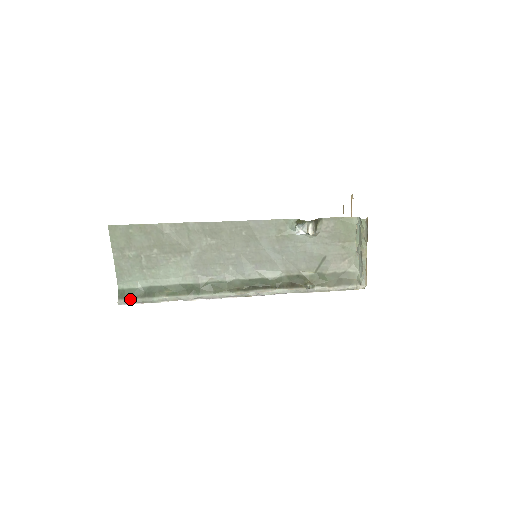
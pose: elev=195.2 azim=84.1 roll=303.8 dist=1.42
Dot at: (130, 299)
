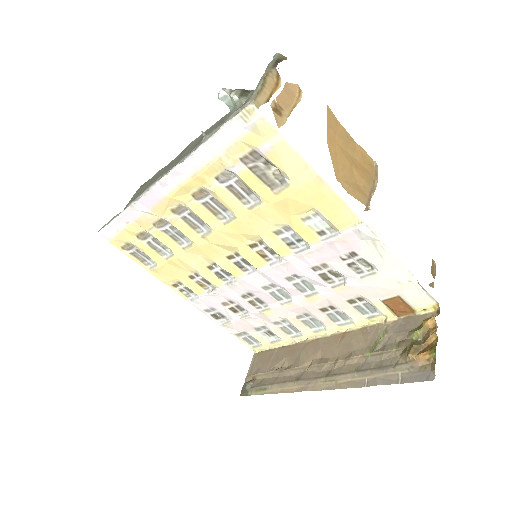
Dot at: occluded
